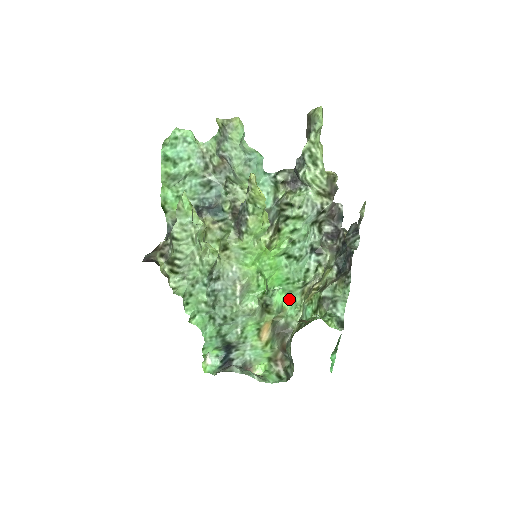
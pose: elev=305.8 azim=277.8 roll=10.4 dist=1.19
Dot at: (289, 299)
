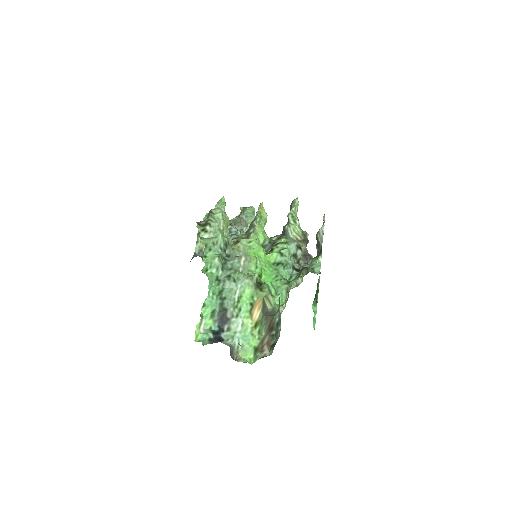
Dot at: (277, 294)
